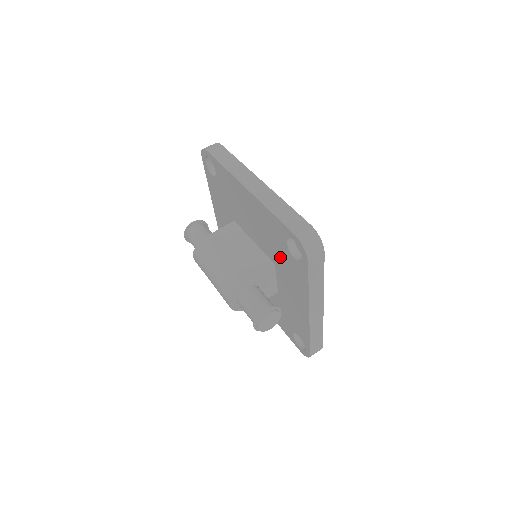
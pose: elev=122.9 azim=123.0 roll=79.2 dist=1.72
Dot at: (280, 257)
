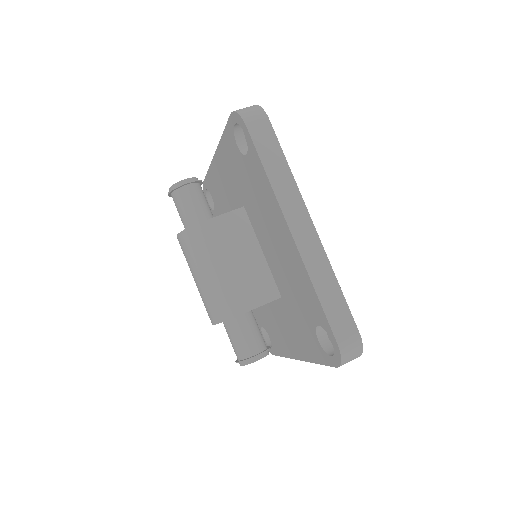
Dot at: (296, 310)
